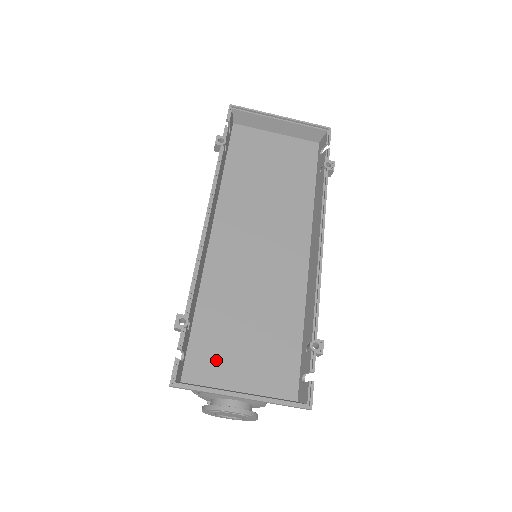
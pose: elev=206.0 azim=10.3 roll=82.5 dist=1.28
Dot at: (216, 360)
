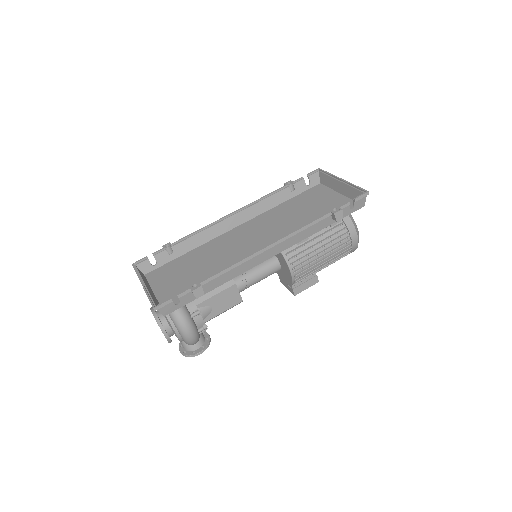
Dot at: (165, 276)
